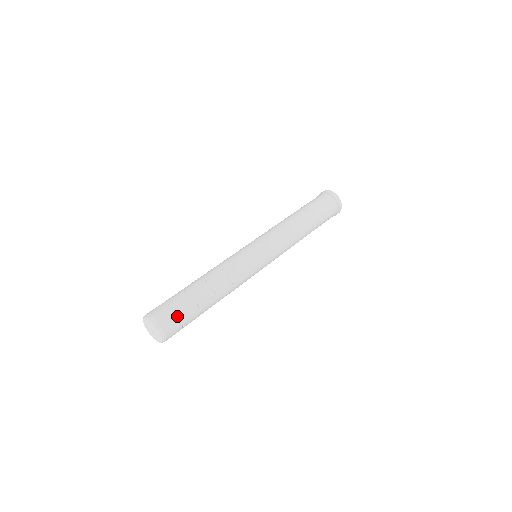
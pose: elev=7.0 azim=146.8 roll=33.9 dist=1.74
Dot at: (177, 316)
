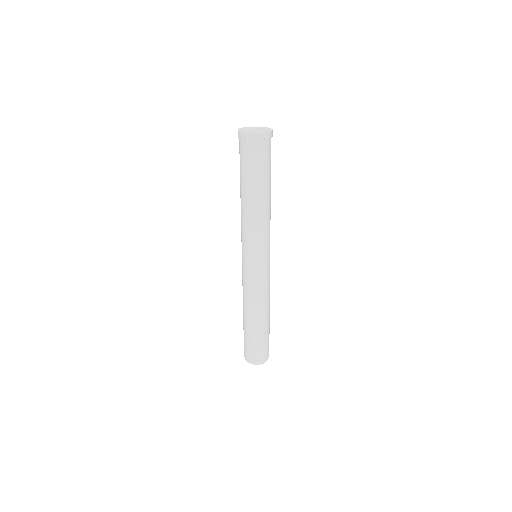
Dot at: occluded
